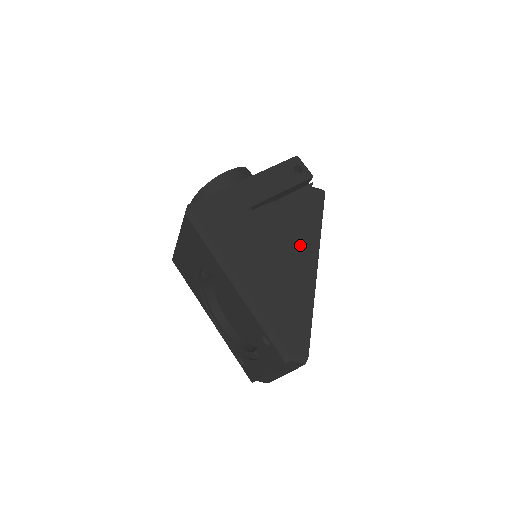
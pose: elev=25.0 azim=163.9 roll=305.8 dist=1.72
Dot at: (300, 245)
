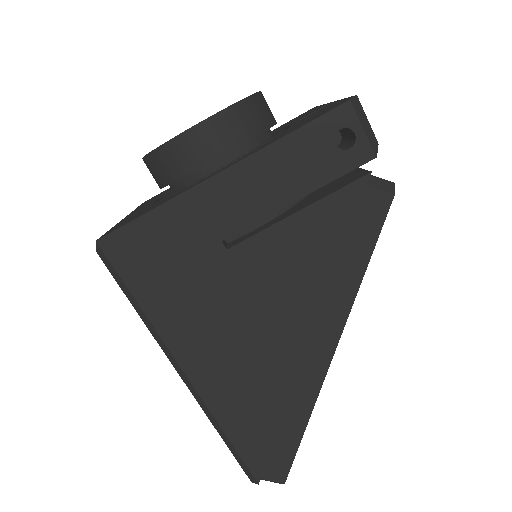
Dot at: (310, 314)
